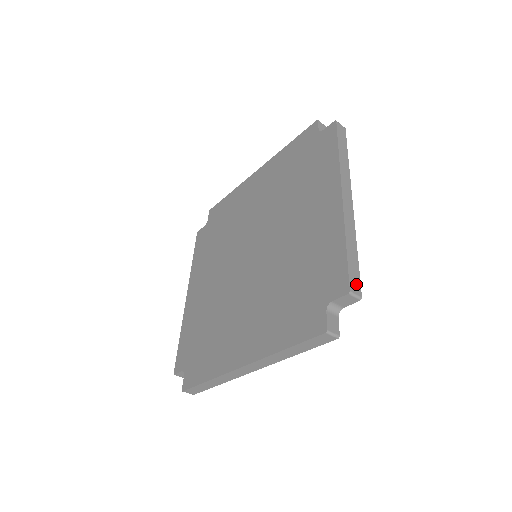
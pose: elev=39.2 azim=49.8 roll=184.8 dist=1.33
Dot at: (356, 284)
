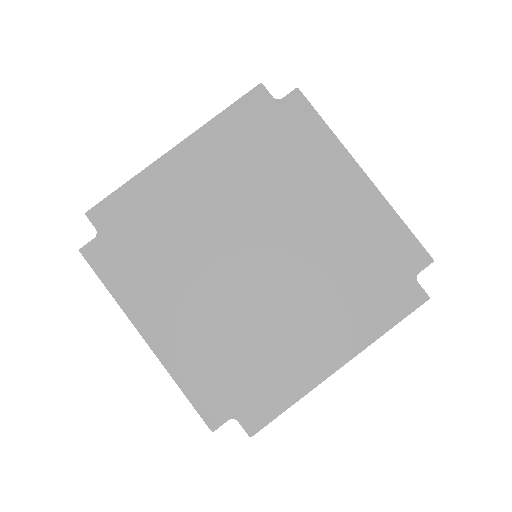
Dot at: occluded
